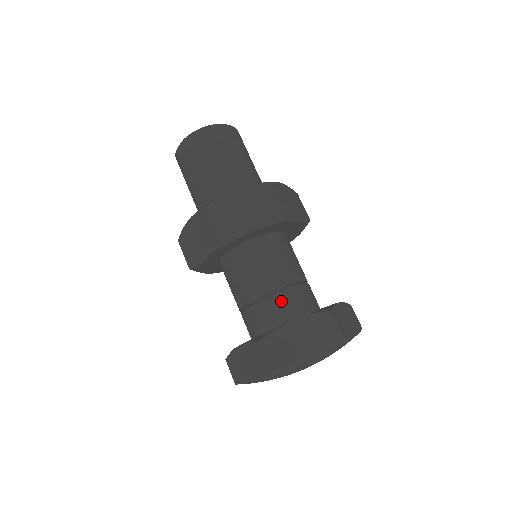
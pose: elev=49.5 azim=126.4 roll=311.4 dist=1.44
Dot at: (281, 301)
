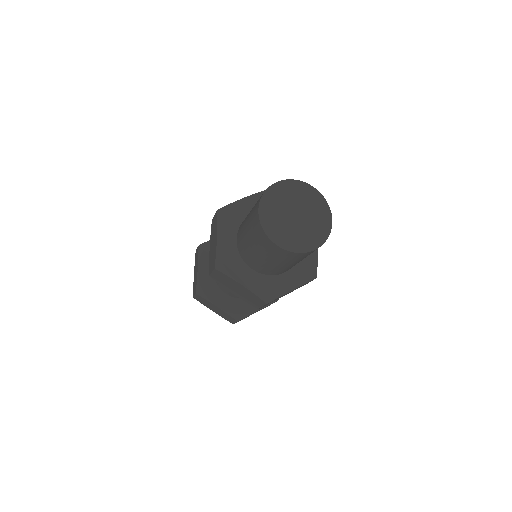
Dot at: occluded
